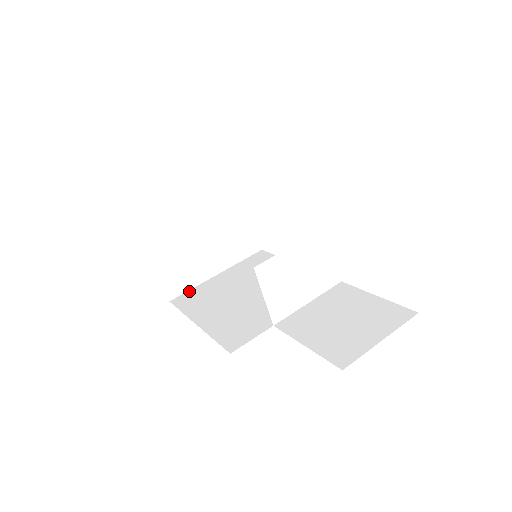
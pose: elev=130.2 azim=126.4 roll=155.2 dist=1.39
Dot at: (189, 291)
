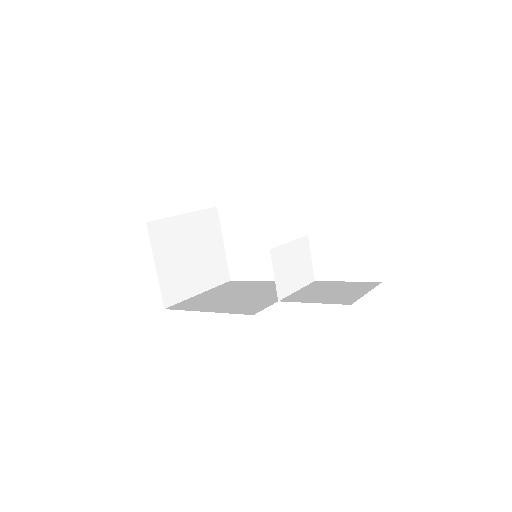
Dot at: (180, 303)
